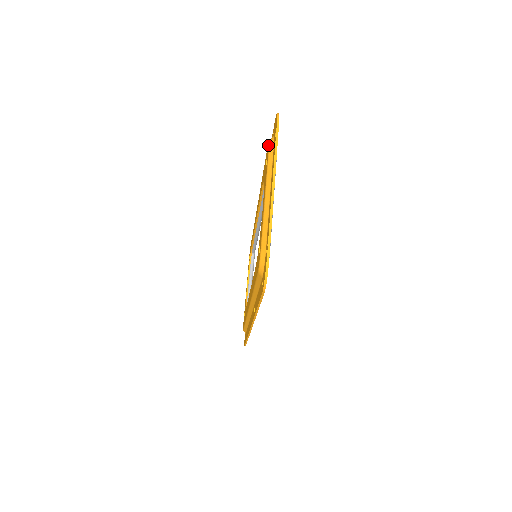
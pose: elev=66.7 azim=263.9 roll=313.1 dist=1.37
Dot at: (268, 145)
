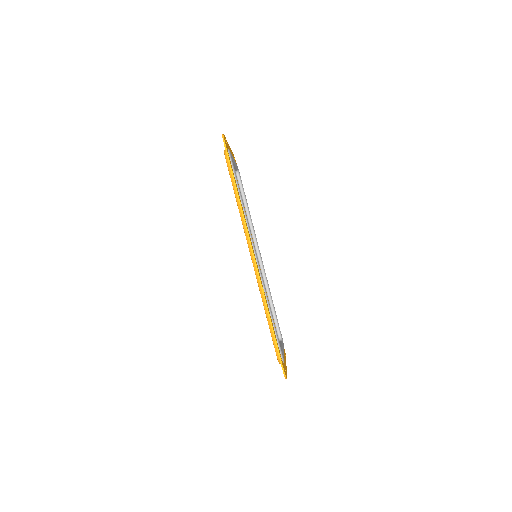
Dot at: occluded
